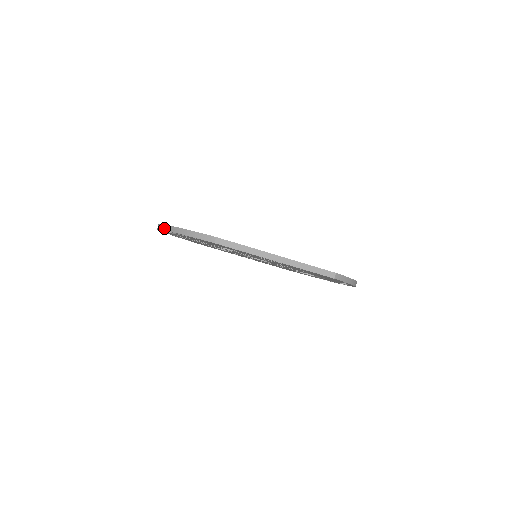
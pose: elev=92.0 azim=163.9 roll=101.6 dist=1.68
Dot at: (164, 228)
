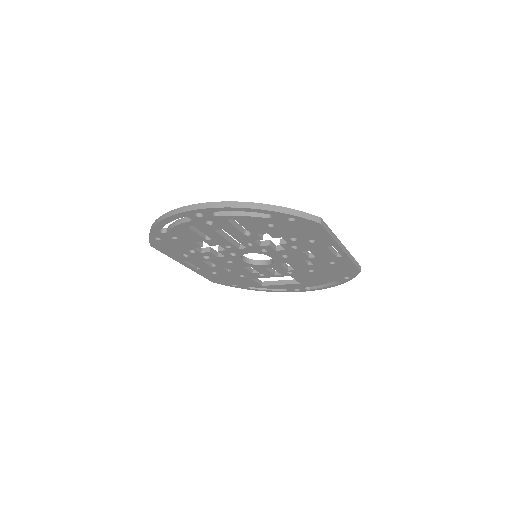
Dot at: (239, 205)
